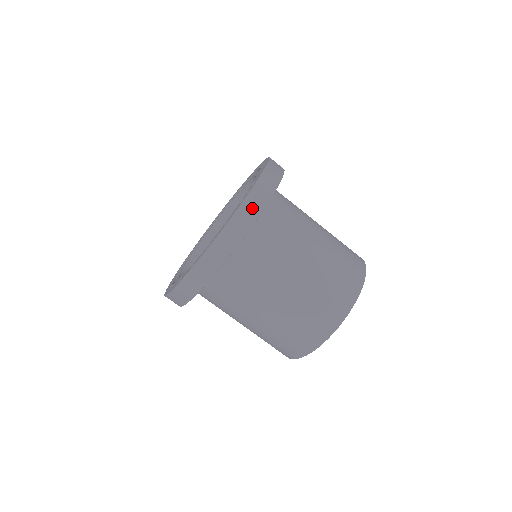
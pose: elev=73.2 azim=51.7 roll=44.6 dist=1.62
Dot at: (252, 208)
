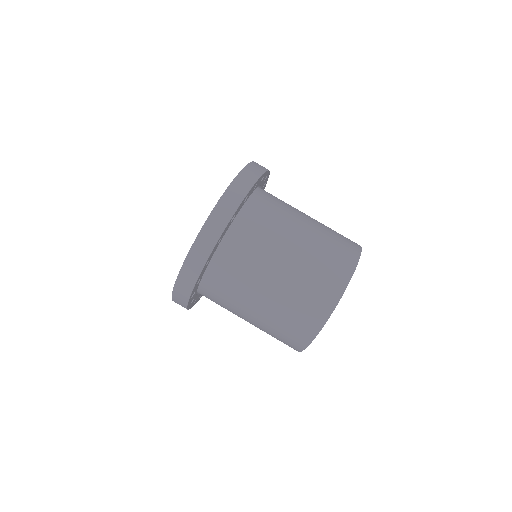
Dot at: (237, 191)
